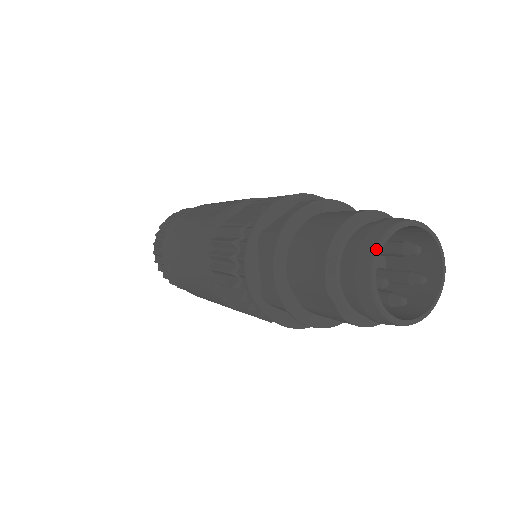
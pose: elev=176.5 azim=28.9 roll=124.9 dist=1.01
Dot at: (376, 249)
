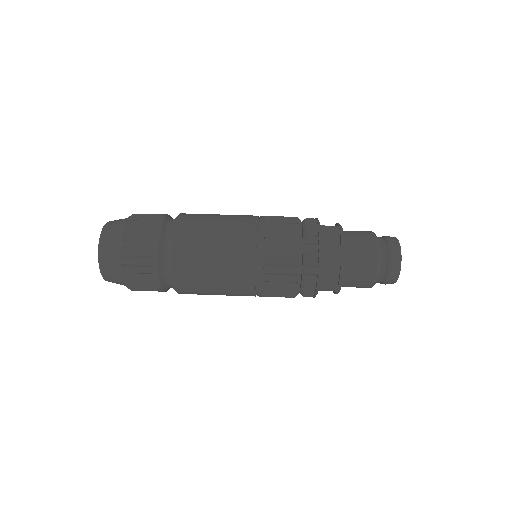
Dot at: (401, 259)
